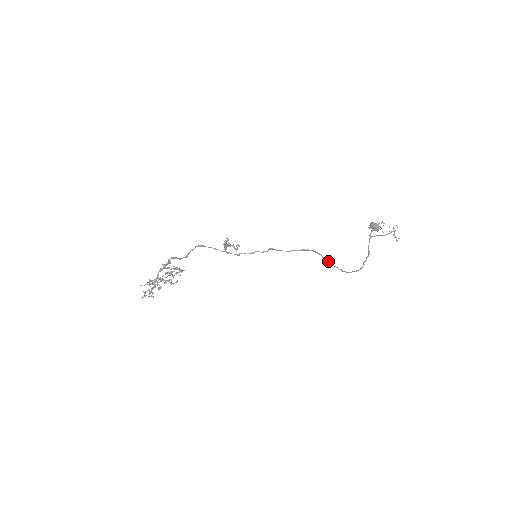
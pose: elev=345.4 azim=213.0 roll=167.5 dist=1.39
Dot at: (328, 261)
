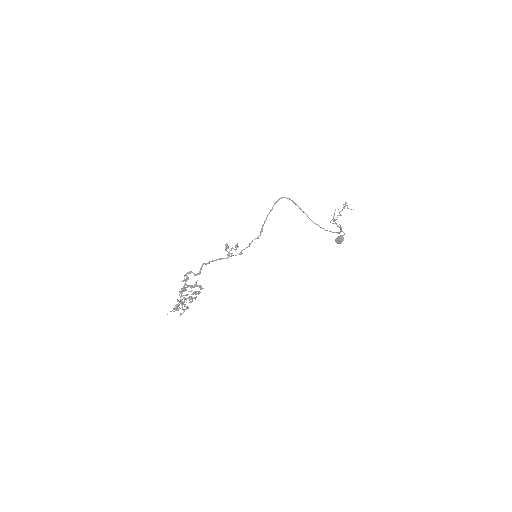
Dot at: (308, 217)
